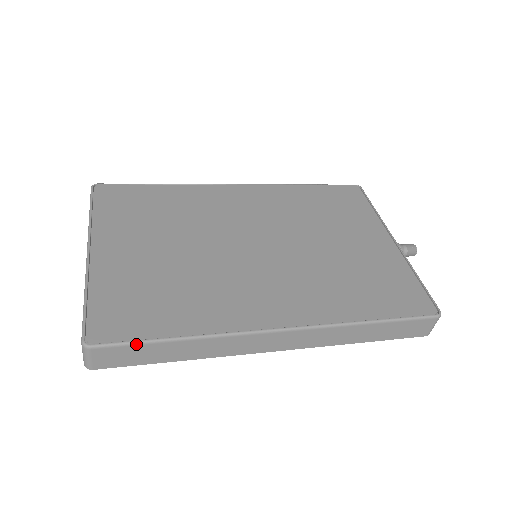
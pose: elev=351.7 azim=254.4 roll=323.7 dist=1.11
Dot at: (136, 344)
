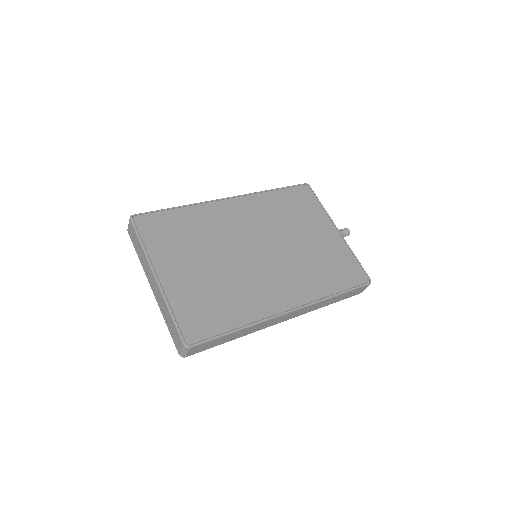
Dot at: (214, 339)
